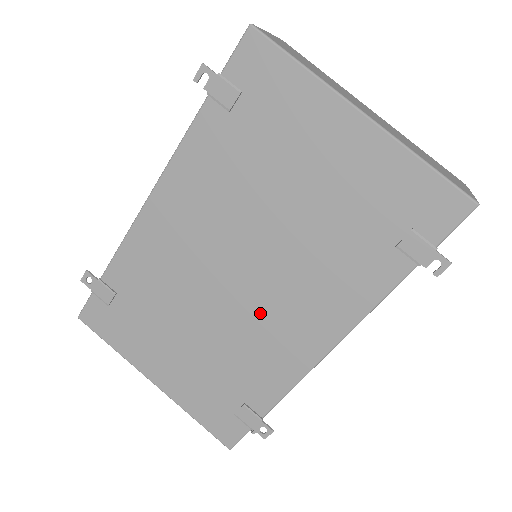
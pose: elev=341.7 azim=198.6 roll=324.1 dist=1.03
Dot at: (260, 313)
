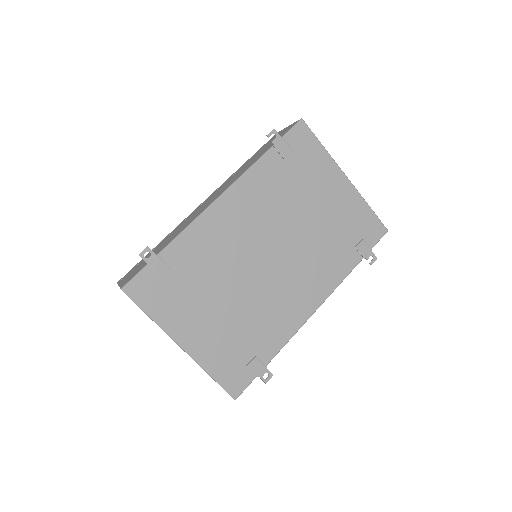
Dot at: (278, 285)
